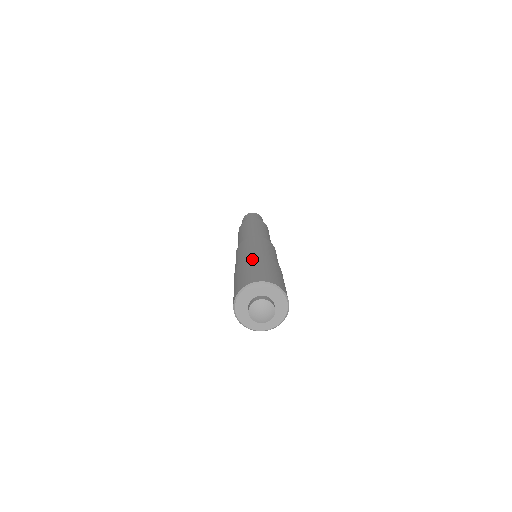
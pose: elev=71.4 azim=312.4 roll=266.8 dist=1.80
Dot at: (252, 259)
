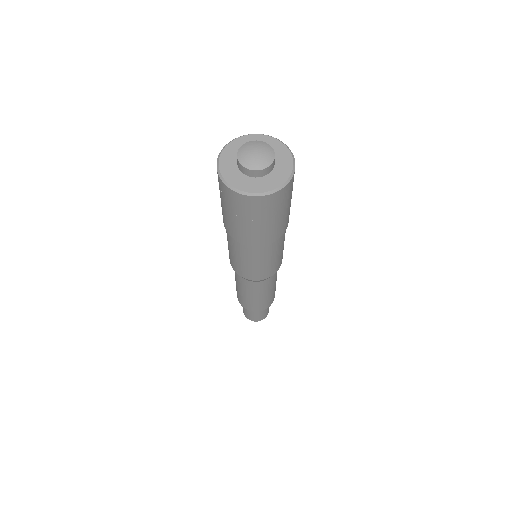
Dot at: occluded
